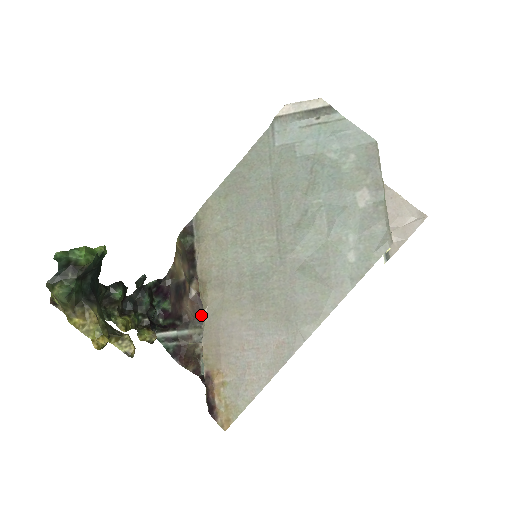
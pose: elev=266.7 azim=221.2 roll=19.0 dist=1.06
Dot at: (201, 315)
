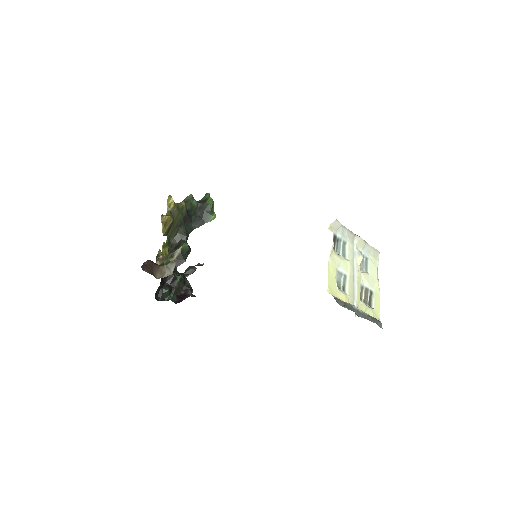
Dot at: occluded
